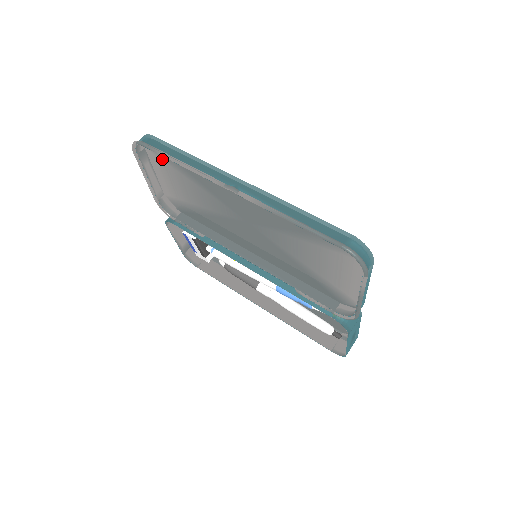
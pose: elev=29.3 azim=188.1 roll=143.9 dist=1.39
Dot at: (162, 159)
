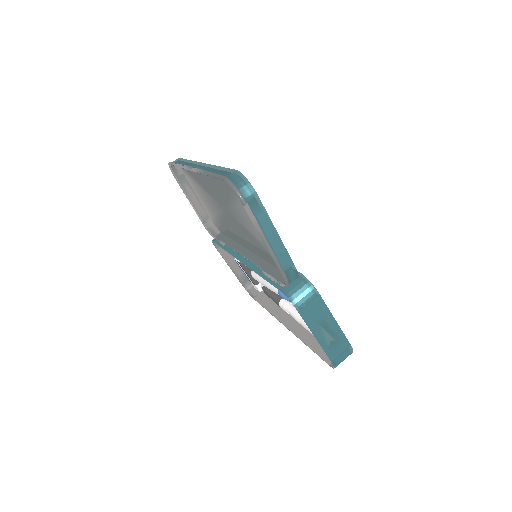
Dot at: (189, 177)
